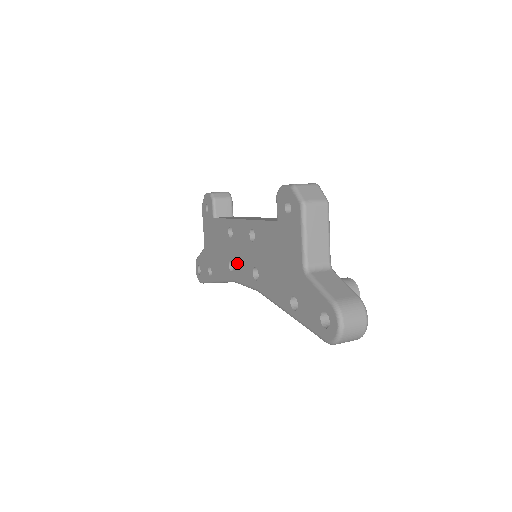
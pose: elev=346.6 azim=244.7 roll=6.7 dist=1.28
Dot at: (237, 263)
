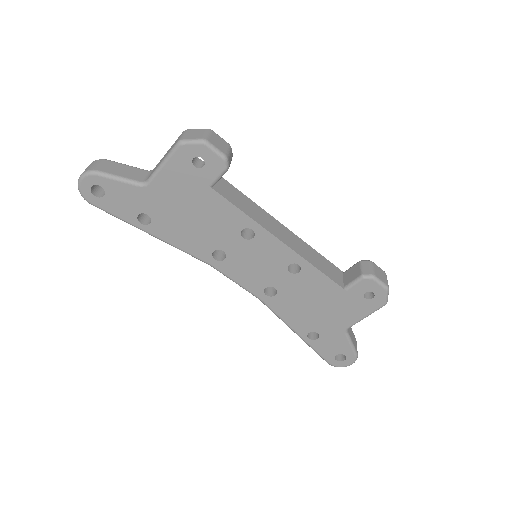
Dot at: (239, 263)
